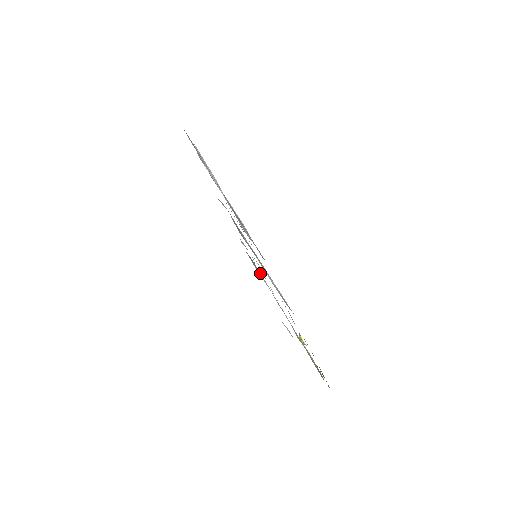
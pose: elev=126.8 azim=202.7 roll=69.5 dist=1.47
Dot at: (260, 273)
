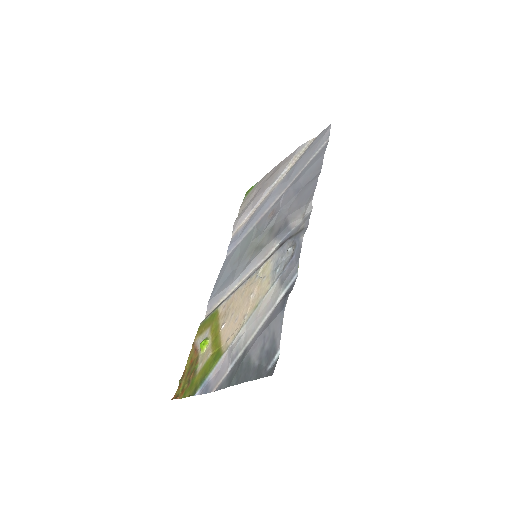
Dot at: (288, 289)
